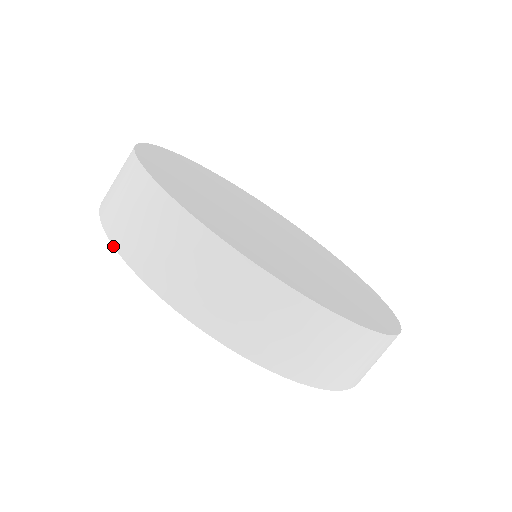
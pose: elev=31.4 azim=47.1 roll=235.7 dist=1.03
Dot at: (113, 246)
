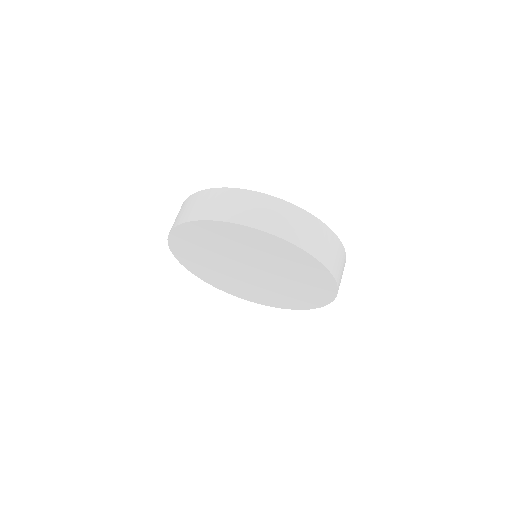
Dot at: (294, 244)
